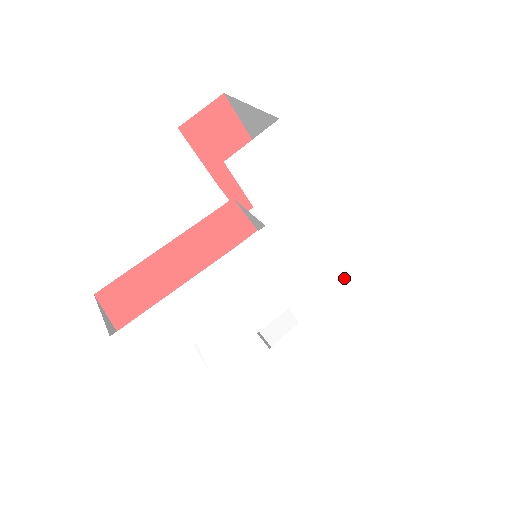
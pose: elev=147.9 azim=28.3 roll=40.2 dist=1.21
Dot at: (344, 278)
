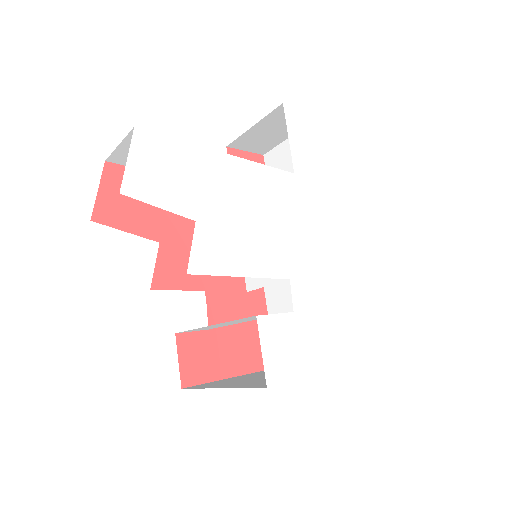
Dot at: (344, 301)
